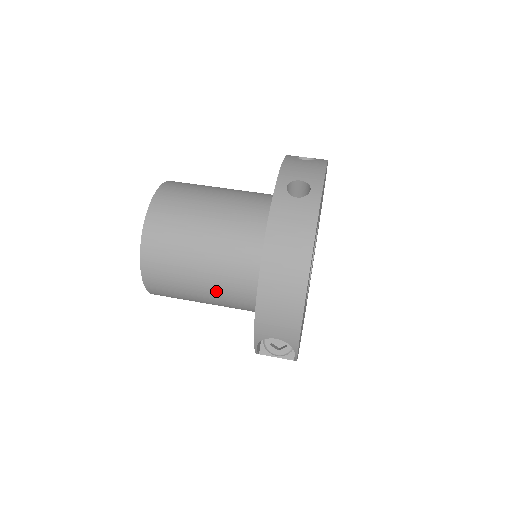
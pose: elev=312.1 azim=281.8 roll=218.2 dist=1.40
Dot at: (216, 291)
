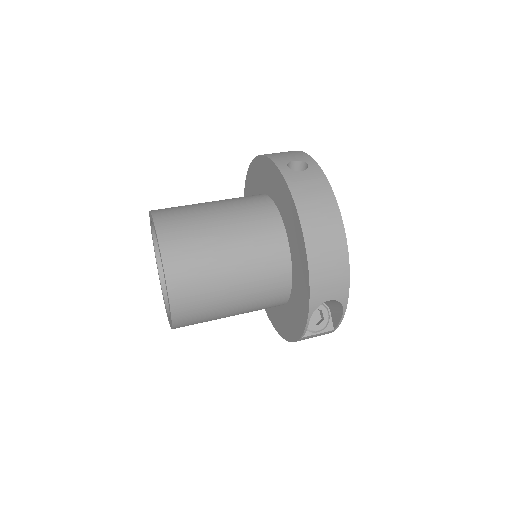
Dot at: (248, 289)
